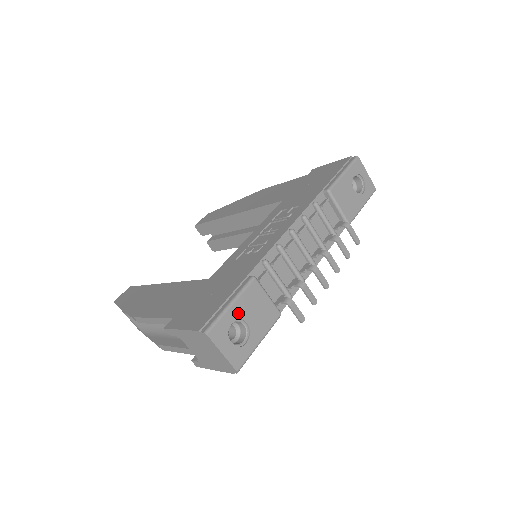
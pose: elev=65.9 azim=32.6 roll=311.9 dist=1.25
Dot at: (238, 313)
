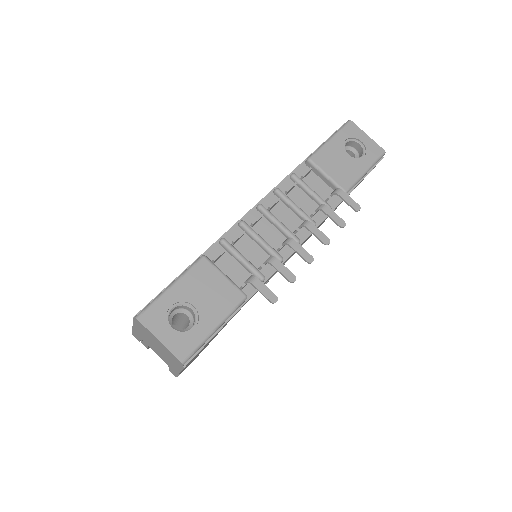
Dot at: (181, 295)
